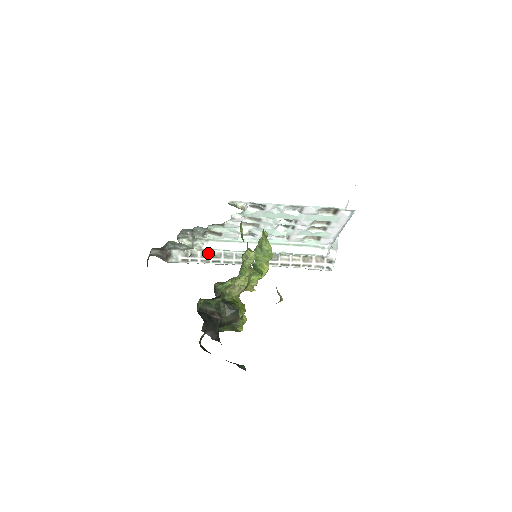
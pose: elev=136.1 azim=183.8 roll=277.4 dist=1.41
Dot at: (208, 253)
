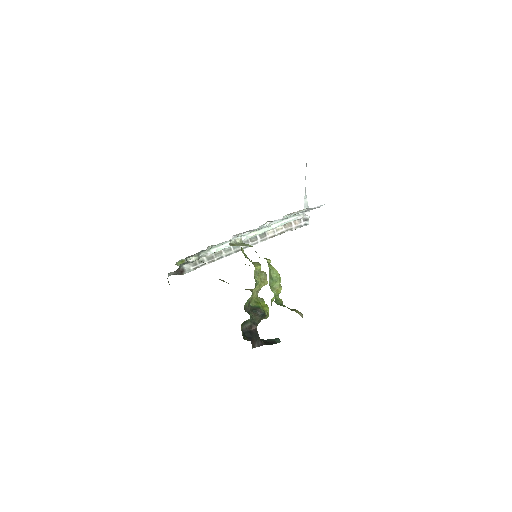
Dot at: (211, 255)
